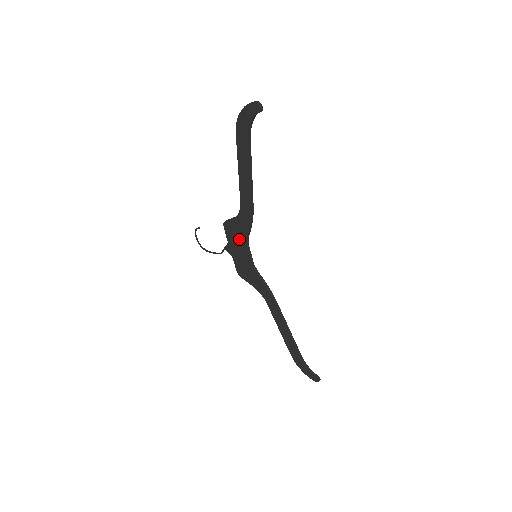
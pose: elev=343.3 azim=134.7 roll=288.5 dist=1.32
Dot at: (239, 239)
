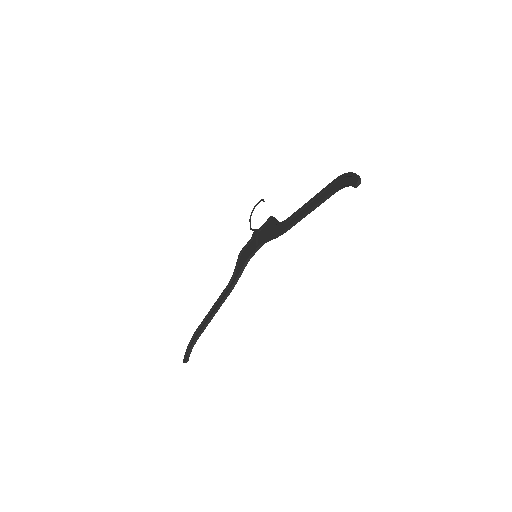
Dot at: (264, 235)
